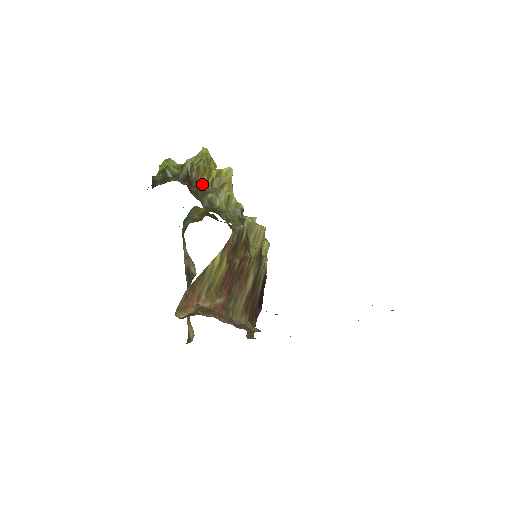
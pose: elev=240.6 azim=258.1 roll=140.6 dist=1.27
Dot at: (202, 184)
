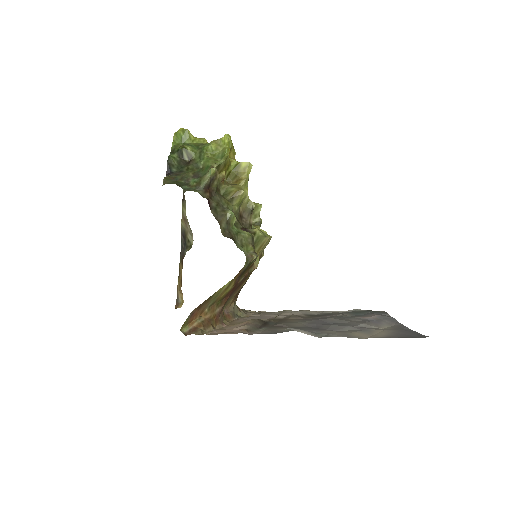
Dot at: (219, 180)
